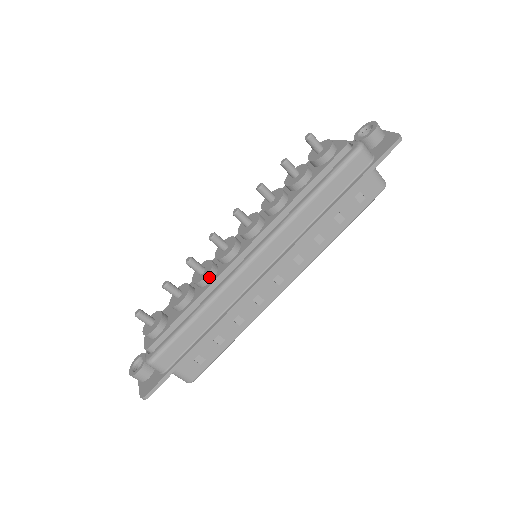
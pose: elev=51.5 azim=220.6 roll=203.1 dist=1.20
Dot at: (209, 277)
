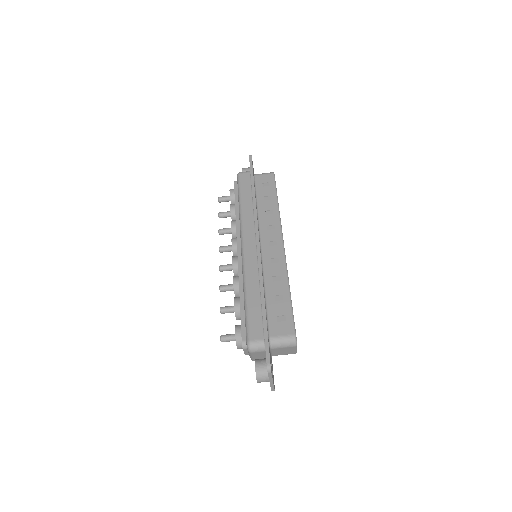
Dot at: (235, 279)
